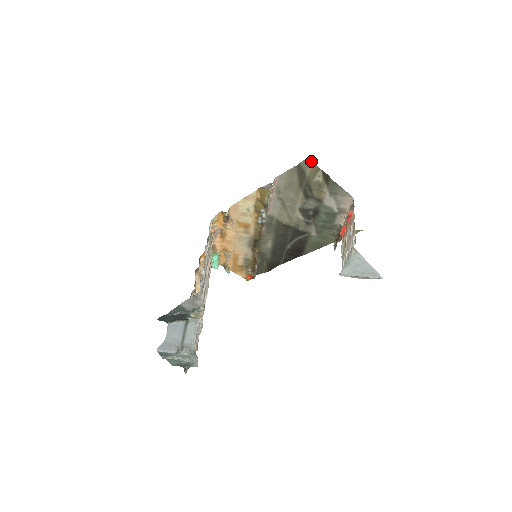
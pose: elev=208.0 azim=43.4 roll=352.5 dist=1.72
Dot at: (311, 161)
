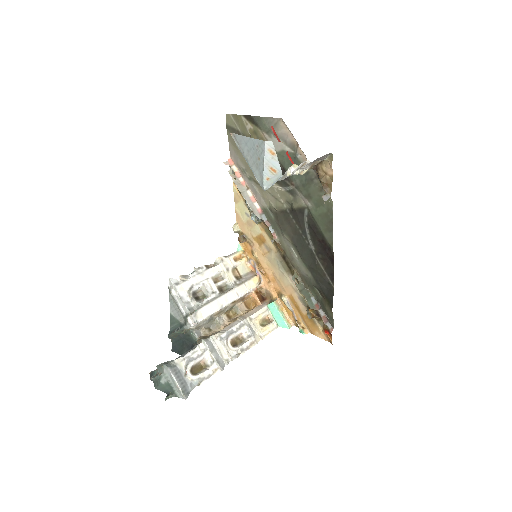
Dot at: (230, 114)
